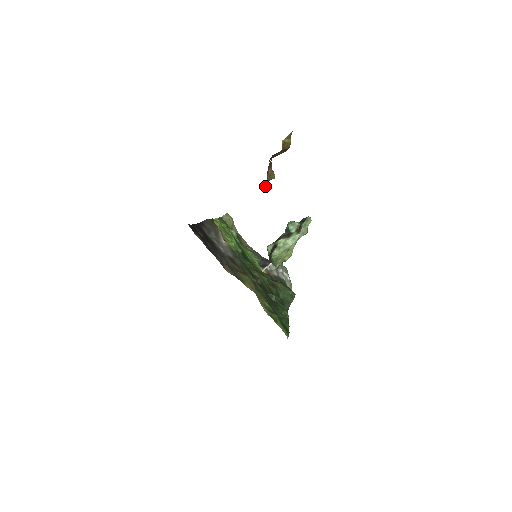
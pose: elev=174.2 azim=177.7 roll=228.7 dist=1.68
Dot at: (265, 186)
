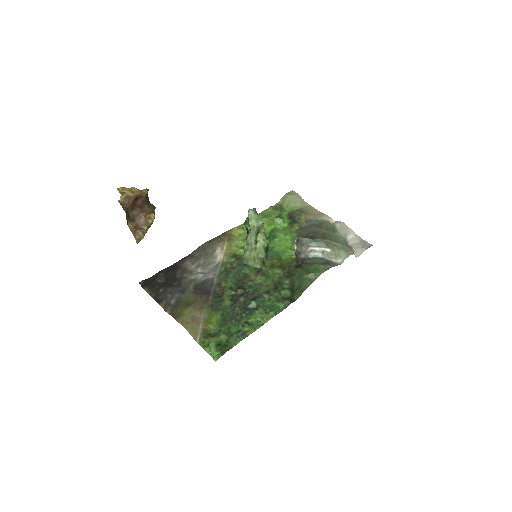
Dot at: (140, 239)
